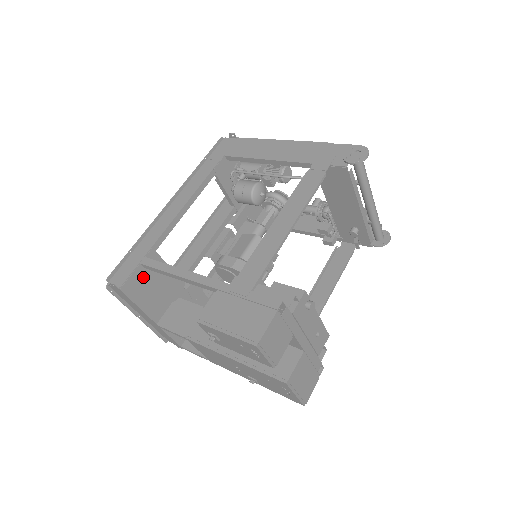
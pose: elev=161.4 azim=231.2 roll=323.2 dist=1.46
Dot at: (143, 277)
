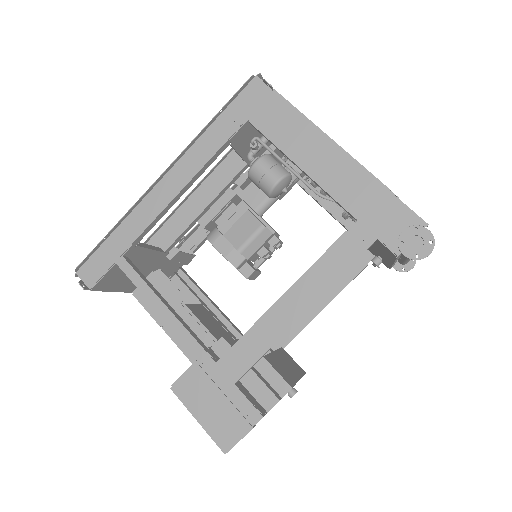
Dot at: (119, 270)
